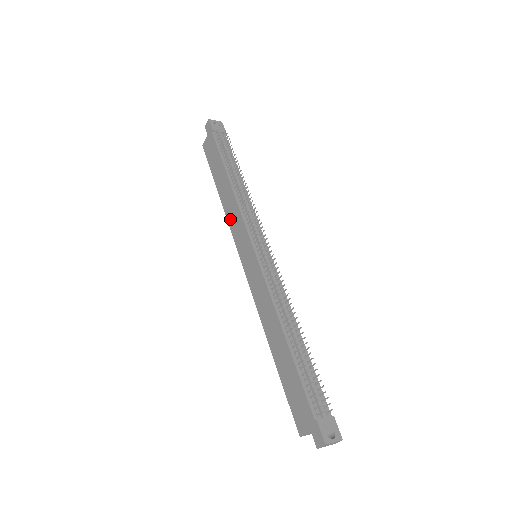
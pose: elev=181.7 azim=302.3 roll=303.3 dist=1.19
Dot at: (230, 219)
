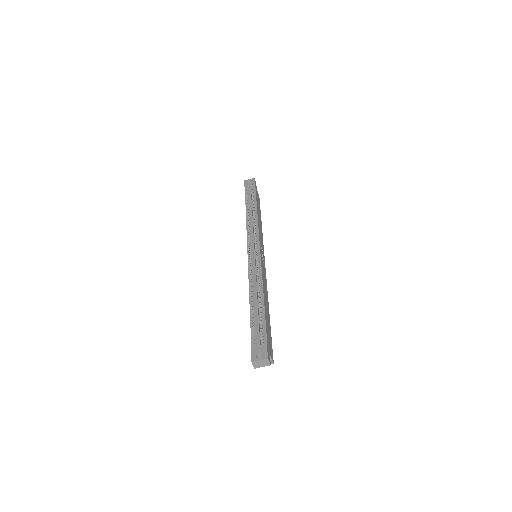
Dot at: occluded
